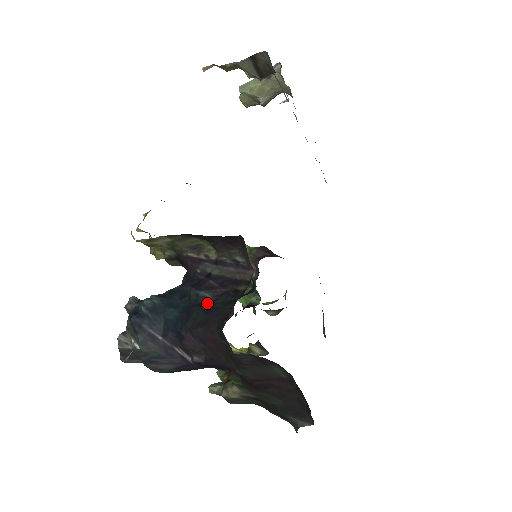
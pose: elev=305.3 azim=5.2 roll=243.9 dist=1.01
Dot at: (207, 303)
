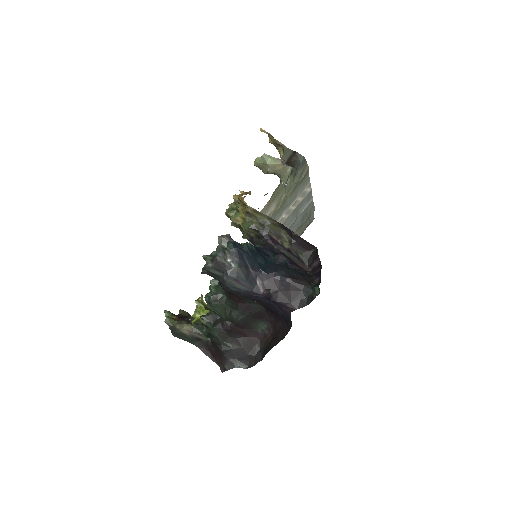
Dot at: (290, 268)
